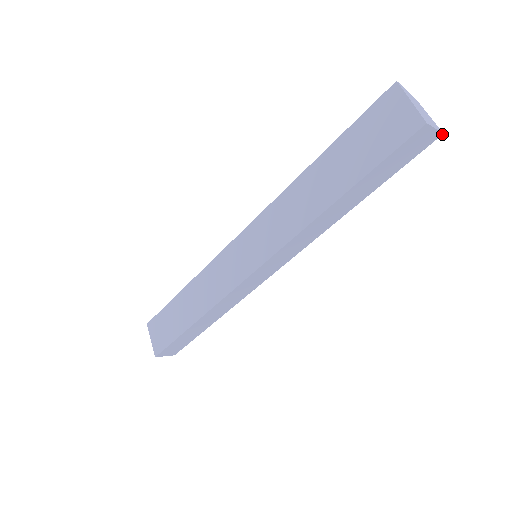
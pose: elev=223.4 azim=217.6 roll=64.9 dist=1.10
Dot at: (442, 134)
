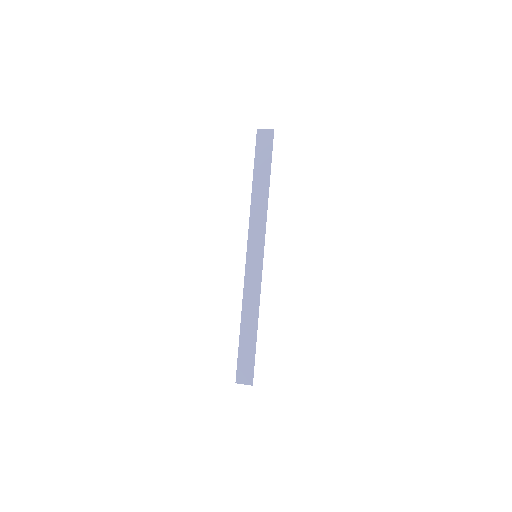
Dot at: occluded
